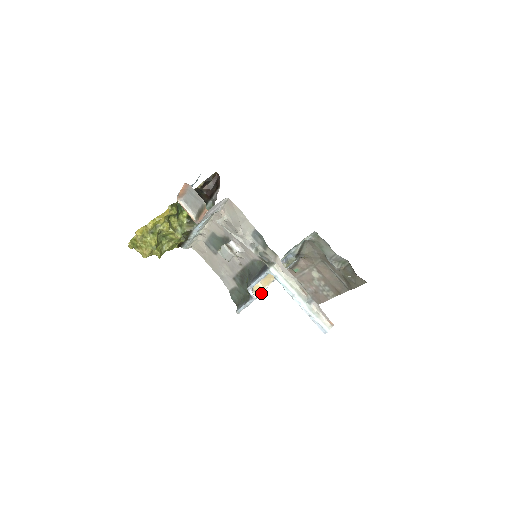
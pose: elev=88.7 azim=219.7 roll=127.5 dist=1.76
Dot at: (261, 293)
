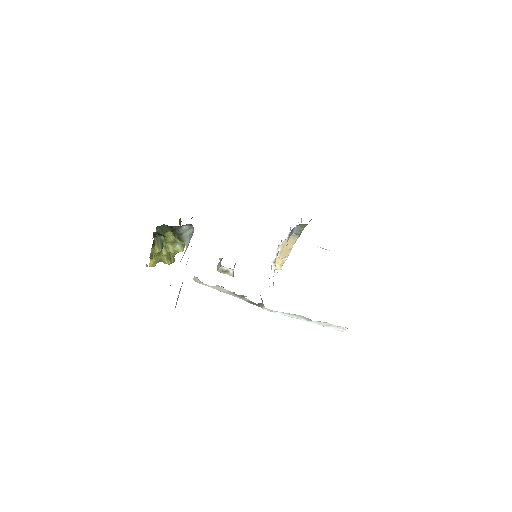
Dot at: occluded
